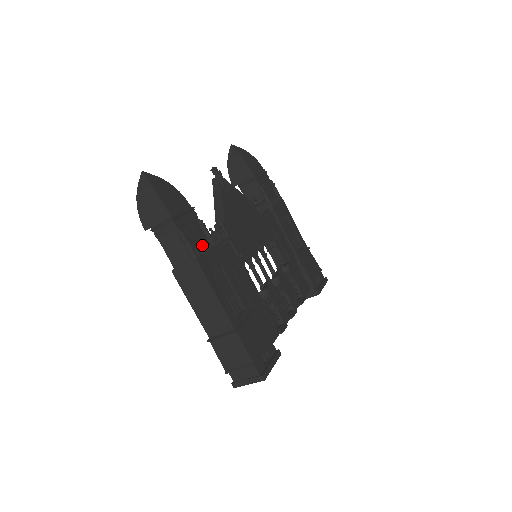
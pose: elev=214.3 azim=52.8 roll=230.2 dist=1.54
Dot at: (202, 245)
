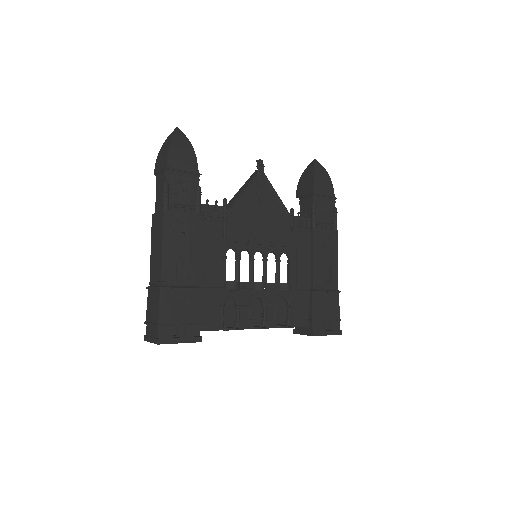
Dot at: (183, 205)
